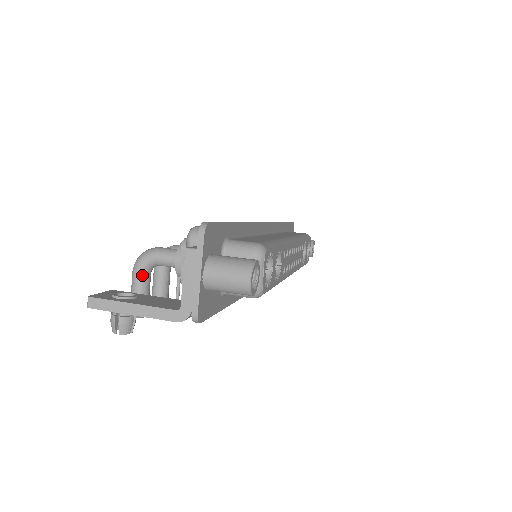
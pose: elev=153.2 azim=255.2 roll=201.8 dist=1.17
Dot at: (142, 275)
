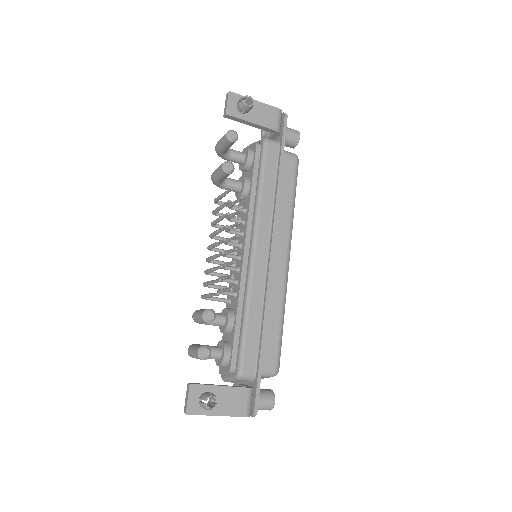
Dot at: occluded
